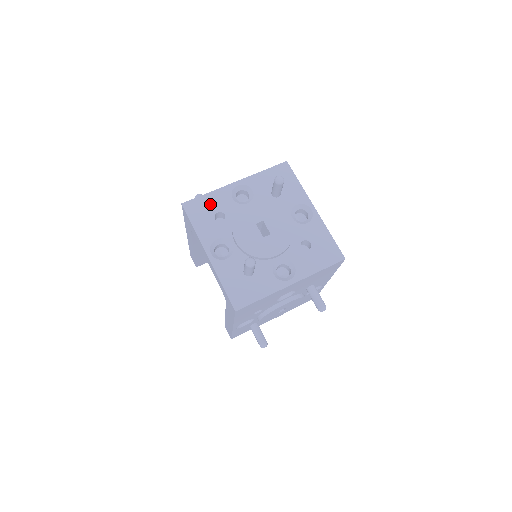
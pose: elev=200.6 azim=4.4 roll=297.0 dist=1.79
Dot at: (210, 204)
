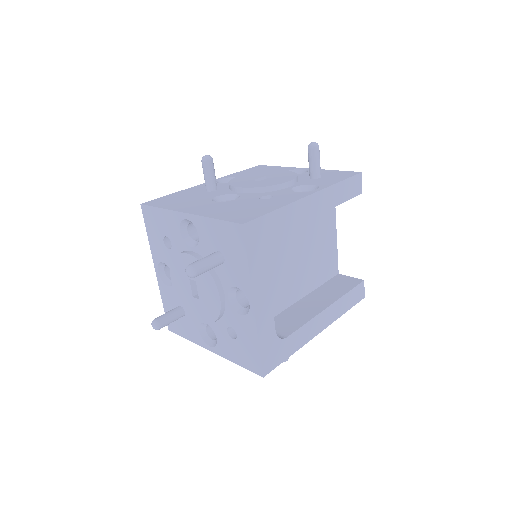
Dot at: (161, 222)
